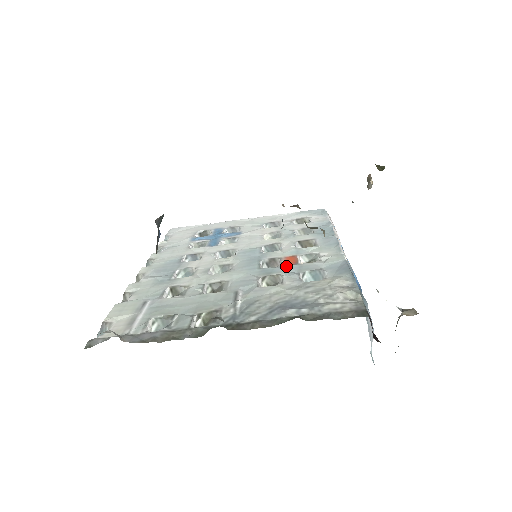
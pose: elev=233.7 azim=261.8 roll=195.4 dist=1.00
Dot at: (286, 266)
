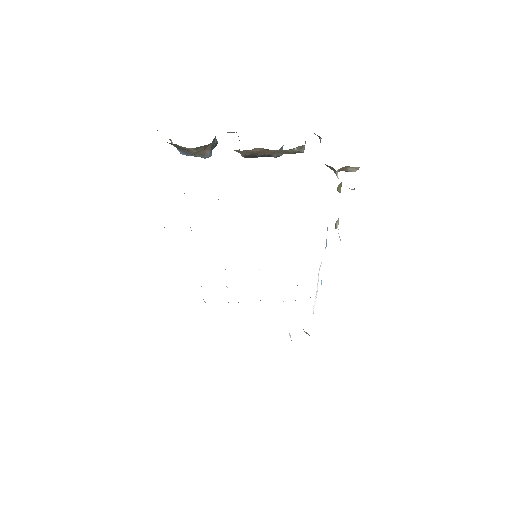
Dot at: occluded
